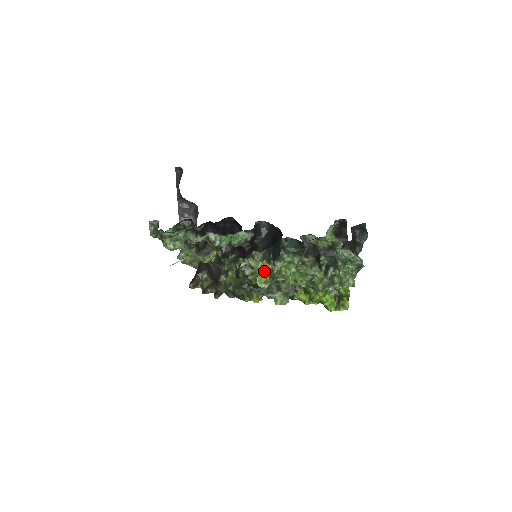
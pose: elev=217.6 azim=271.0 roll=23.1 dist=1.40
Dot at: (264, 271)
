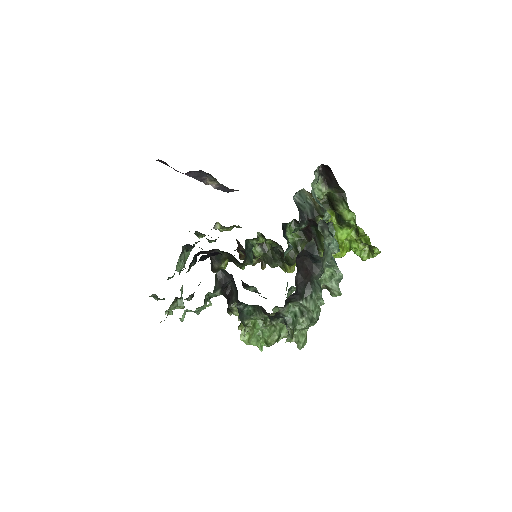
Dot at: occluded
